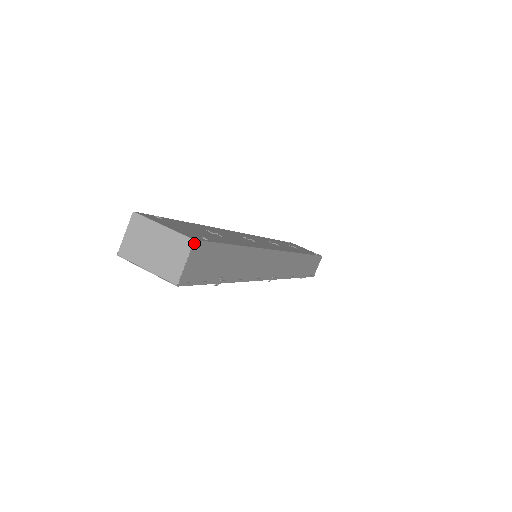
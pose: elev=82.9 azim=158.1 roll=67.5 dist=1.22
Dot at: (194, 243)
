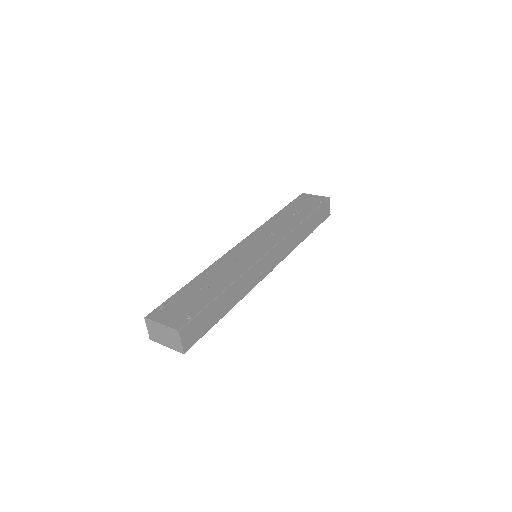
Dot at: (179, 332)
